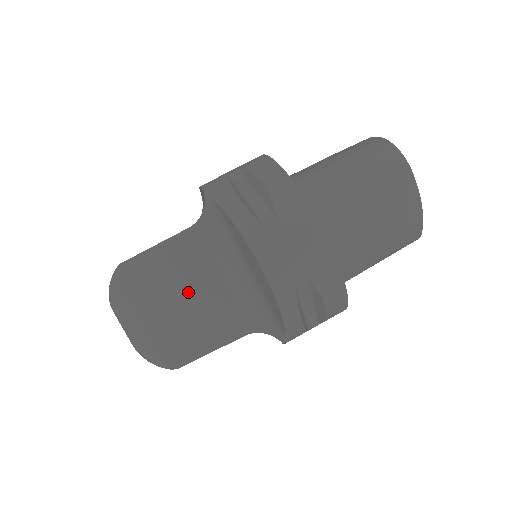
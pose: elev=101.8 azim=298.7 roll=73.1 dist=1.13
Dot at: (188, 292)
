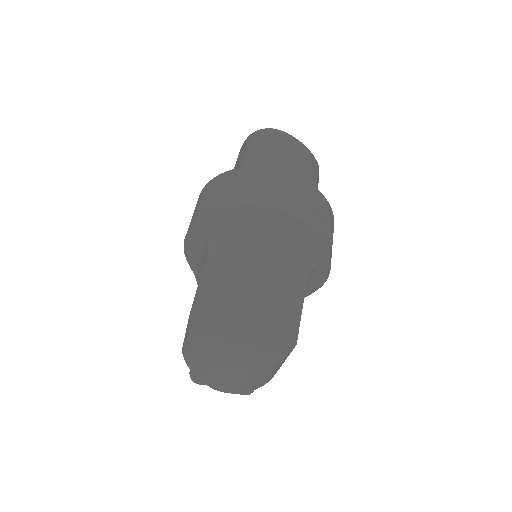
Dot at: (248, 289)
